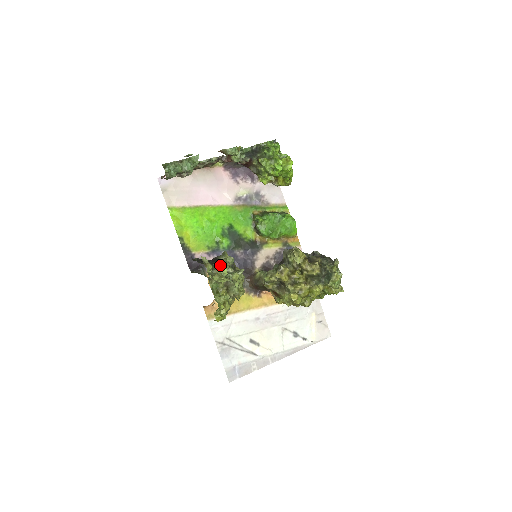
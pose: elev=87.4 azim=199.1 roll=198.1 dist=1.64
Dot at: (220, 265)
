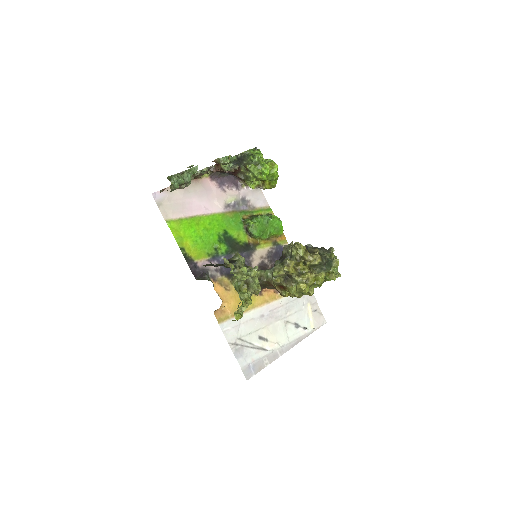
Dot at: occluded
